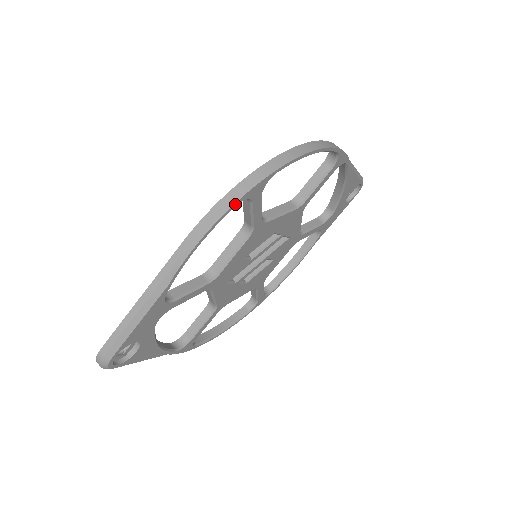
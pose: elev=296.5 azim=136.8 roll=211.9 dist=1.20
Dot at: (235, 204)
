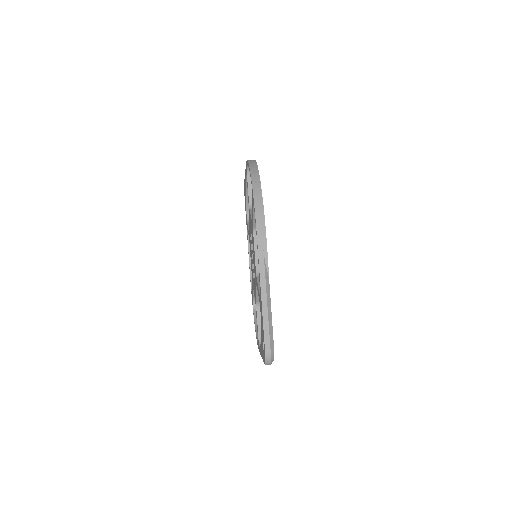
Dot at: (263, 208)
